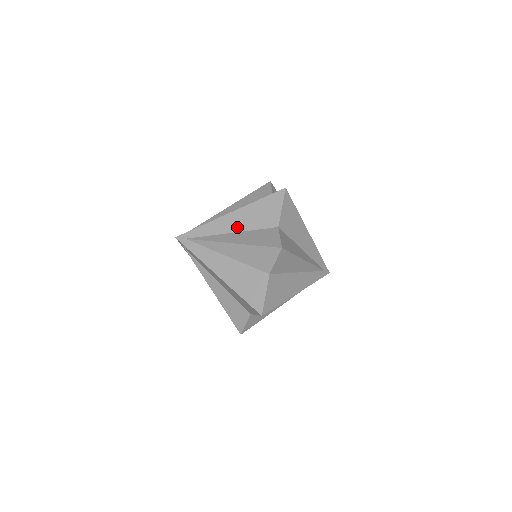
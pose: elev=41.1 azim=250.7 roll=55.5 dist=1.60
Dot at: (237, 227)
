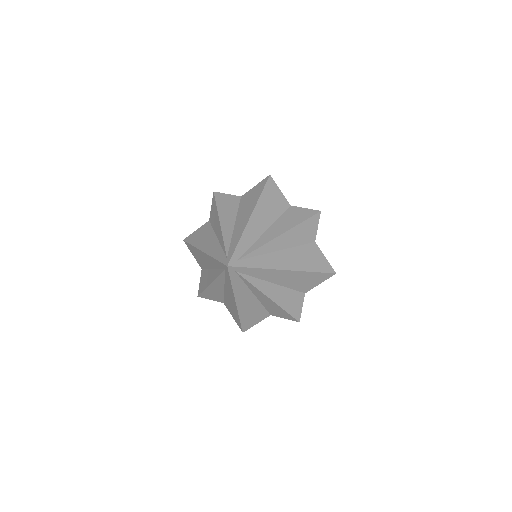
Dot at: (281, 282)
